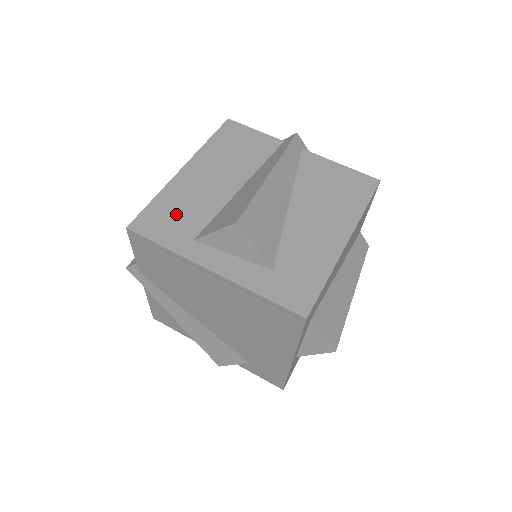
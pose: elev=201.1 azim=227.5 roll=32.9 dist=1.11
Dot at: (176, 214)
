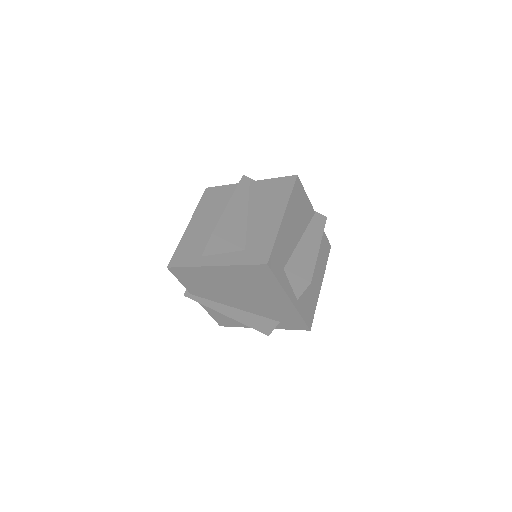
Dot at: (190, 249)
